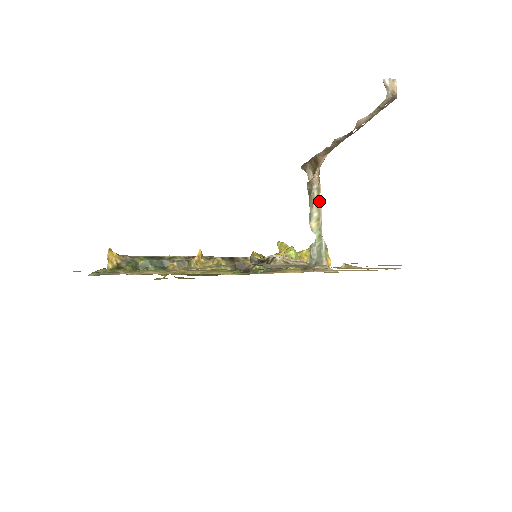
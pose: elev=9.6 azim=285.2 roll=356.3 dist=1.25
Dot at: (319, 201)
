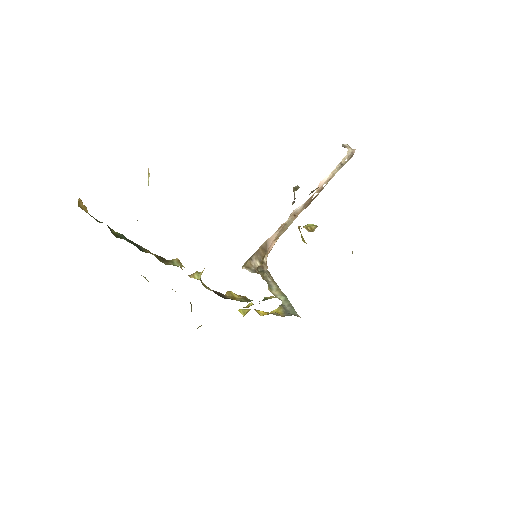
Dot at: (273, 279)
